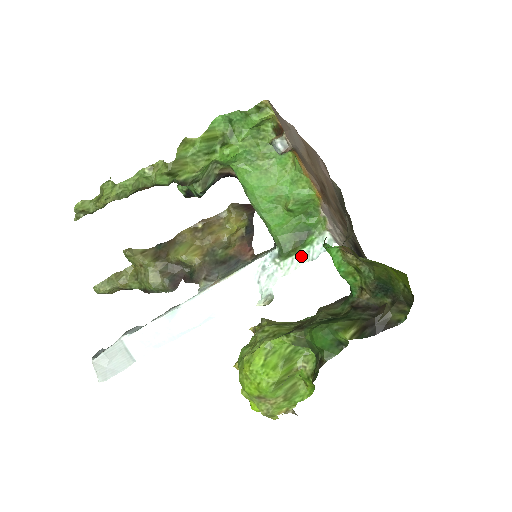
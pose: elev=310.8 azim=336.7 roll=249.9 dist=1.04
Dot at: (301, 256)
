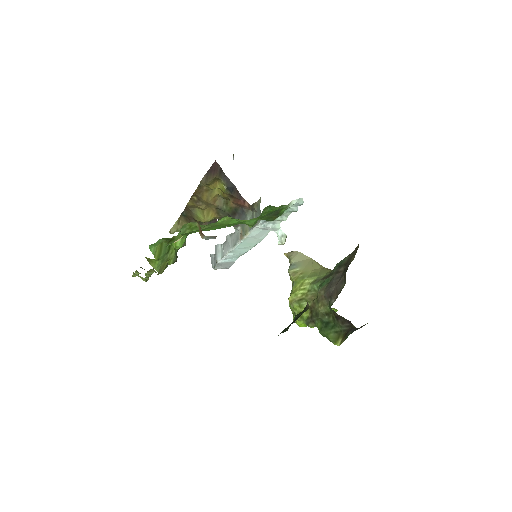
Dot at: (285, 214)
